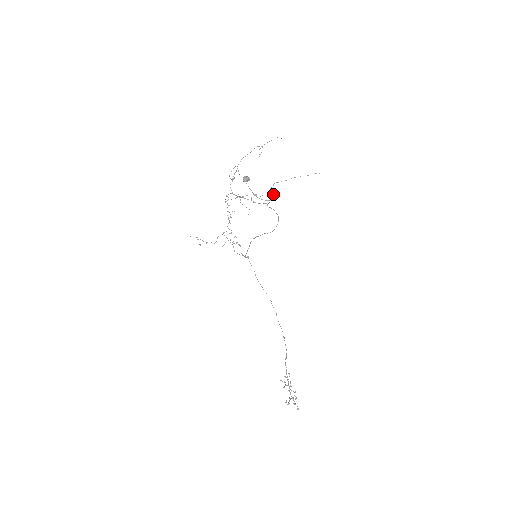
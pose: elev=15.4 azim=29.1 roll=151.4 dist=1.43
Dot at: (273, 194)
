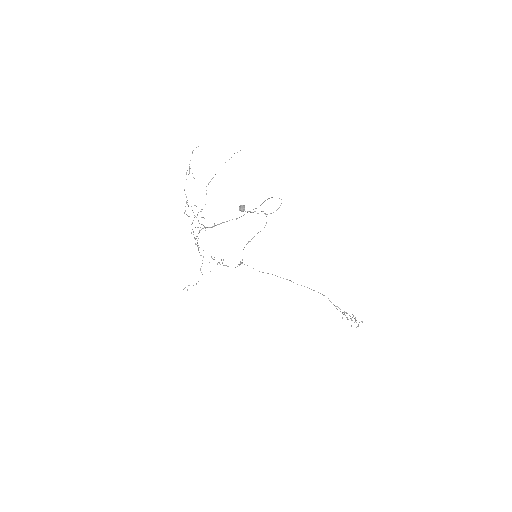
Dot at: (265, 200)
